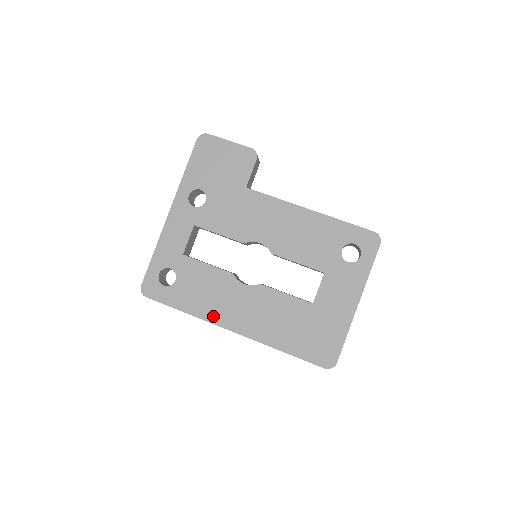
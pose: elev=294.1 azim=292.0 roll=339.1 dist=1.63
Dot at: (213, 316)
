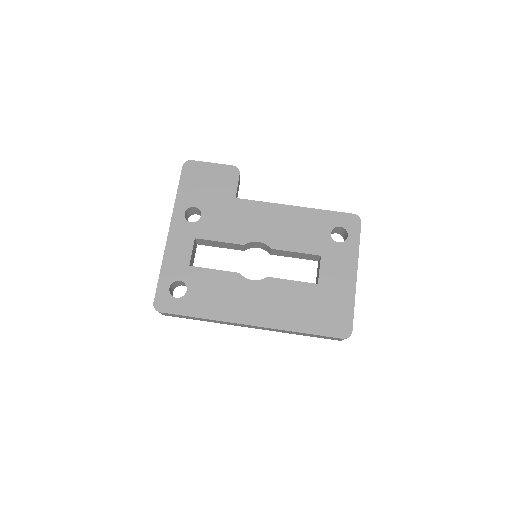
Dot at: (230, 315)
